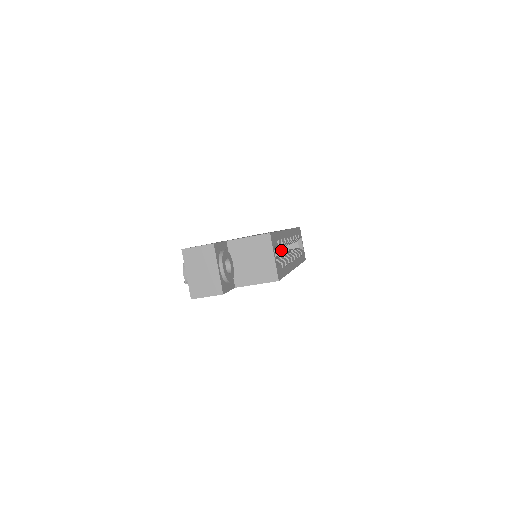
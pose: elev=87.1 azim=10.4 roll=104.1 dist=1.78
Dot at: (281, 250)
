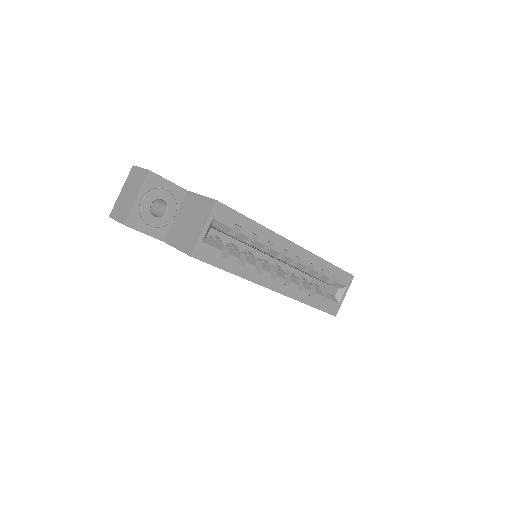
Dot at: occluded
